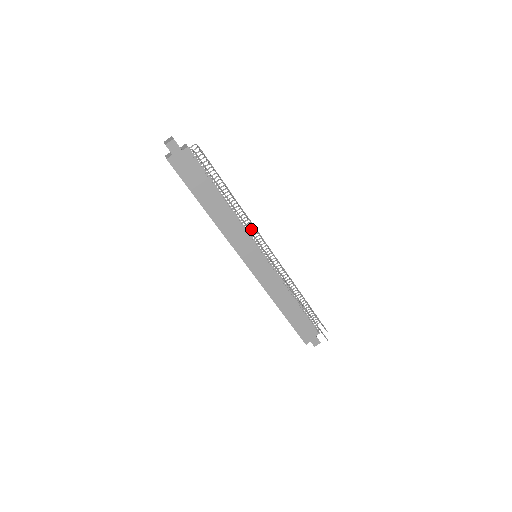
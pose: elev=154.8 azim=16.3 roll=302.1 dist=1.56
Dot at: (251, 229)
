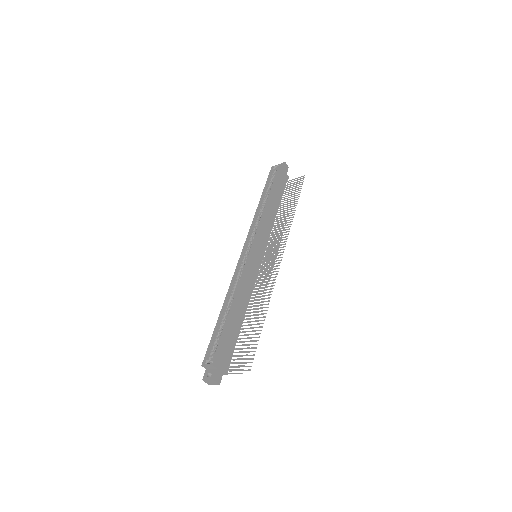
Dot at: occluded
